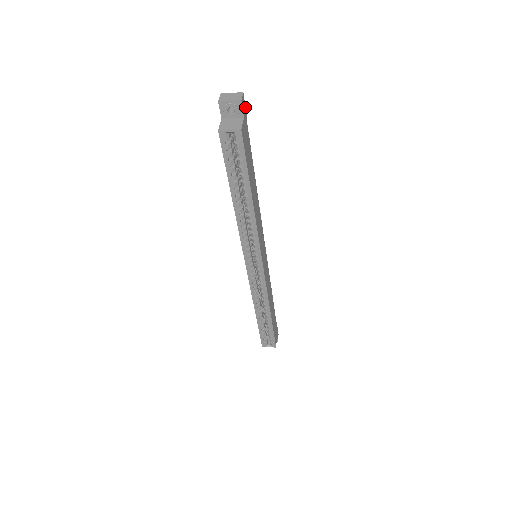
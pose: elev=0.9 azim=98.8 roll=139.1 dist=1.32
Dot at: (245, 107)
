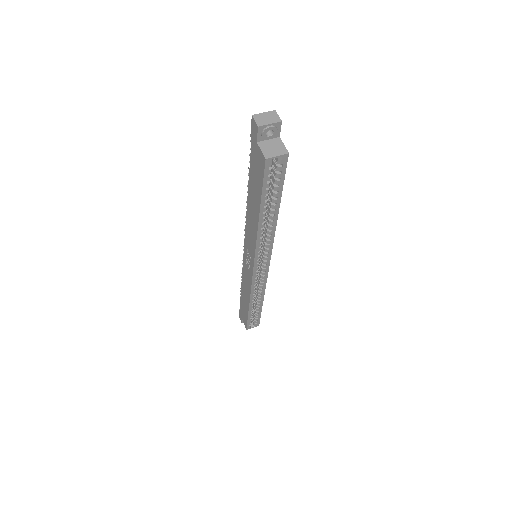
Dot at: occluded
